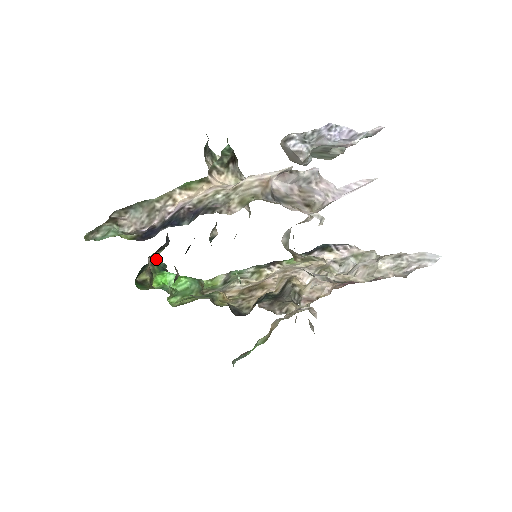
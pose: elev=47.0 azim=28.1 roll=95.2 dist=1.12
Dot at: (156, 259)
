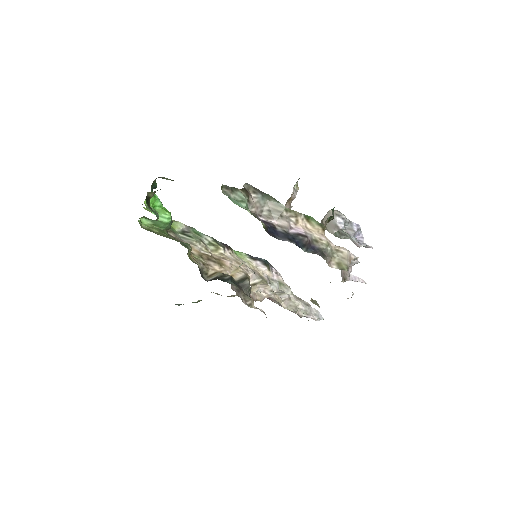
Dot at: occluded
